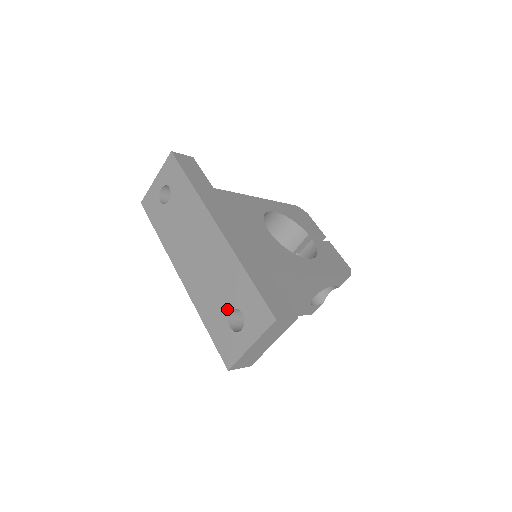
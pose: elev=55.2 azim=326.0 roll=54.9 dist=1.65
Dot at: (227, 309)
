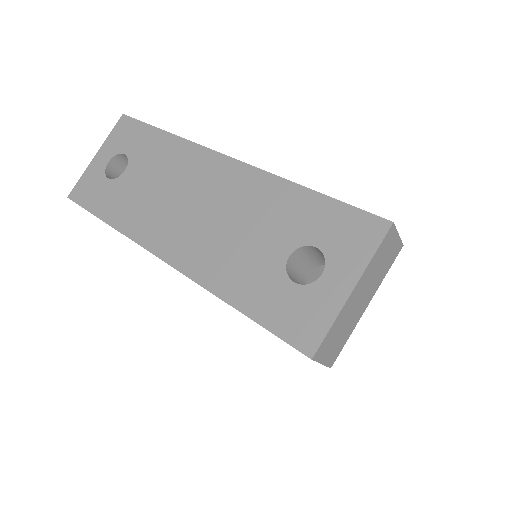
Dot at: (280, 257)
